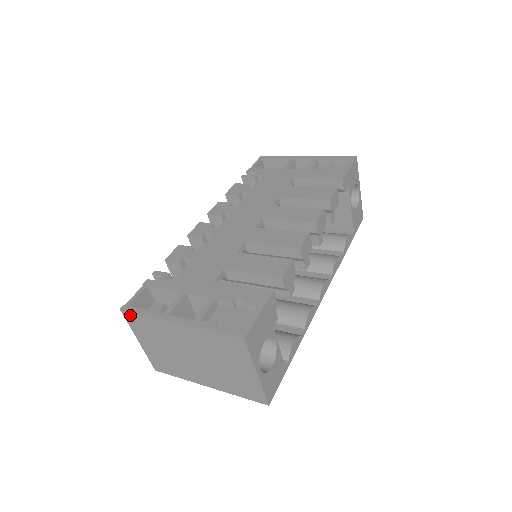
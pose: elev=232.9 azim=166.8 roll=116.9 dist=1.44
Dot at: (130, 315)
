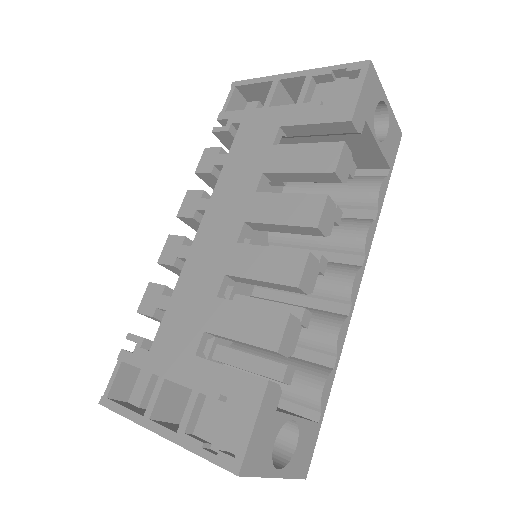
Dot at: occluded
